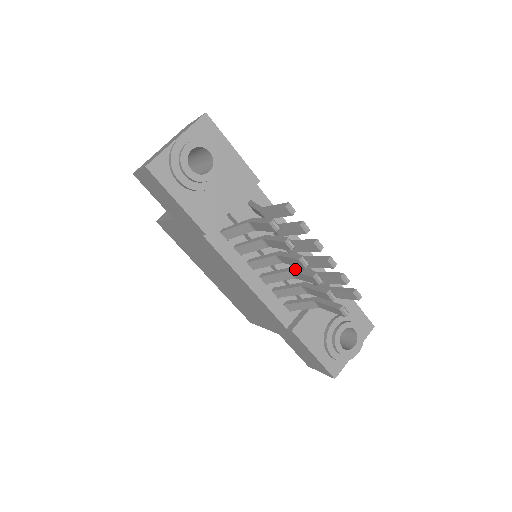
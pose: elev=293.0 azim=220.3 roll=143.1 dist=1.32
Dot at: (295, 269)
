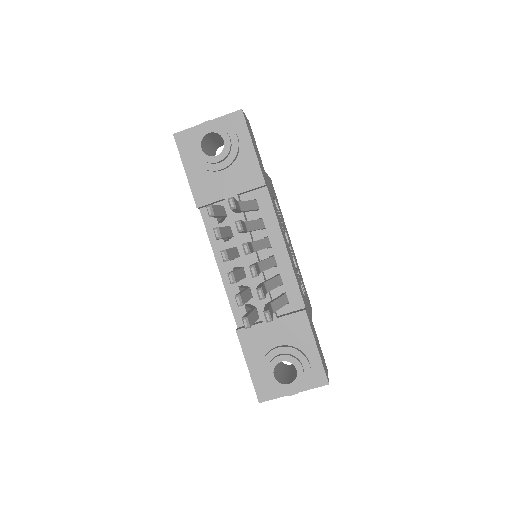
Dot at: (239, 268)
